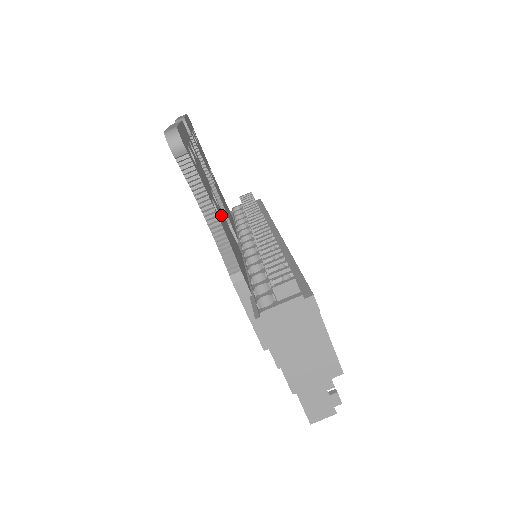
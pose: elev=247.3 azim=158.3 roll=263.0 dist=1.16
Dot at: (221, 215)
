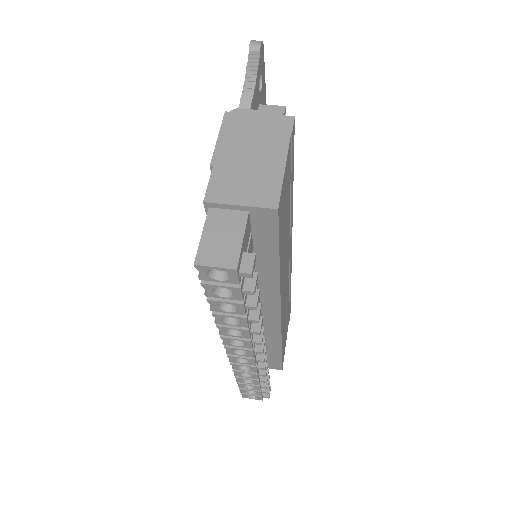
Dot at: occluded
